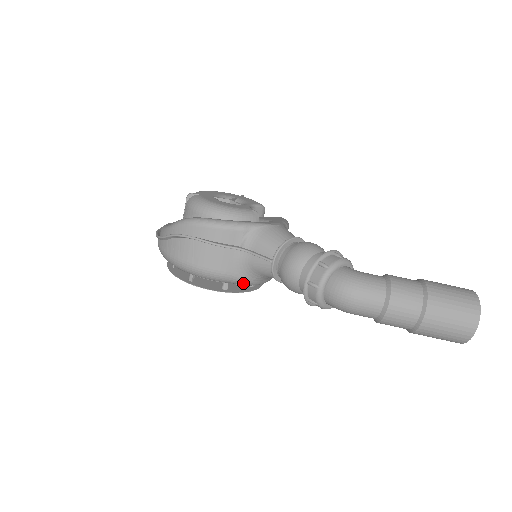
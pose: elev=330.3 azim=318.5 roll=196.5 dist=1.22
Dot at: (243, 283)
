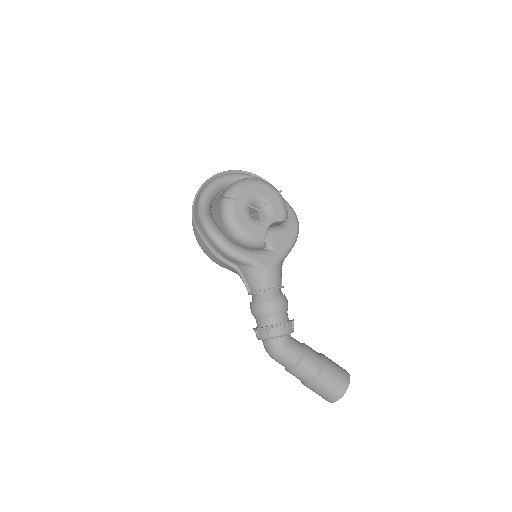
Dot at: occluded
